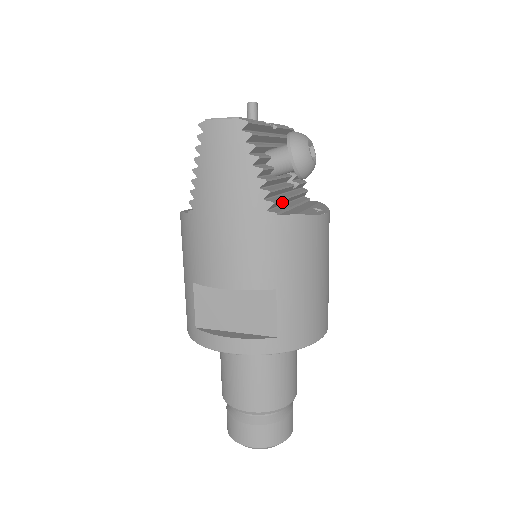
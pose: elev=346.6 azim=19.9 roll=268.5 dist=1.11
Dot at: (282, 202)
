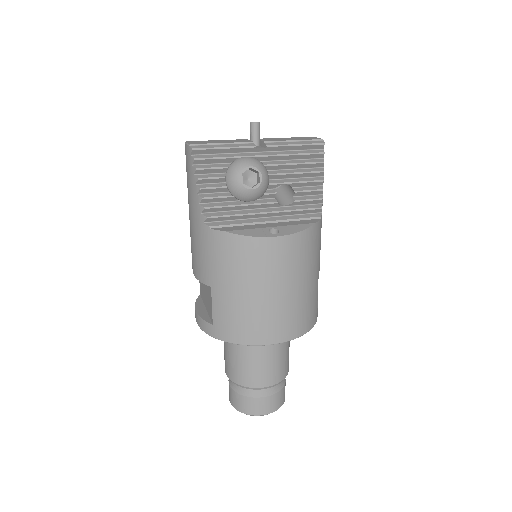
Dot at: (239, 217)
